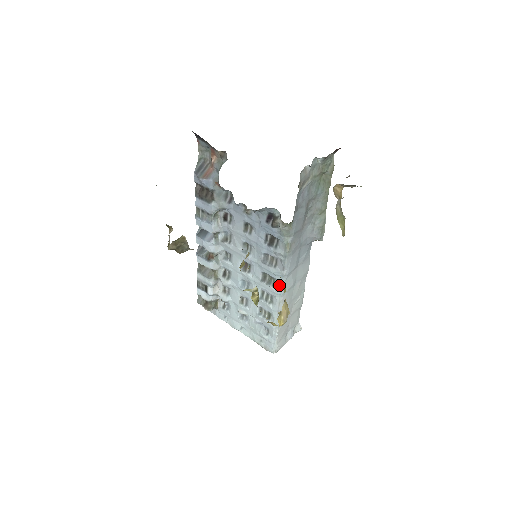
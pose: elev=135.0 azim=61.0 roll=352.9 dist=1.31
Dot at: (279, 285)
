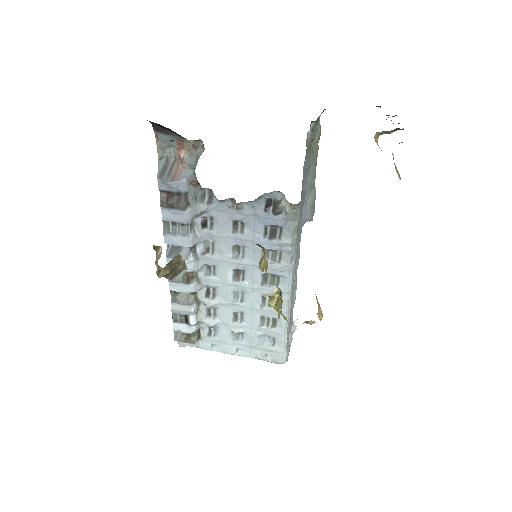
Dot at: (286, 281)
